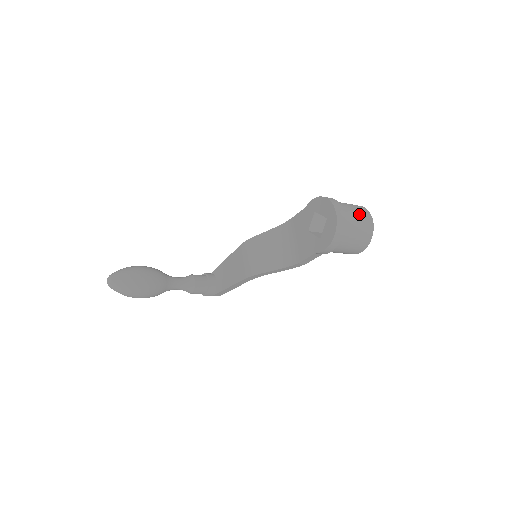
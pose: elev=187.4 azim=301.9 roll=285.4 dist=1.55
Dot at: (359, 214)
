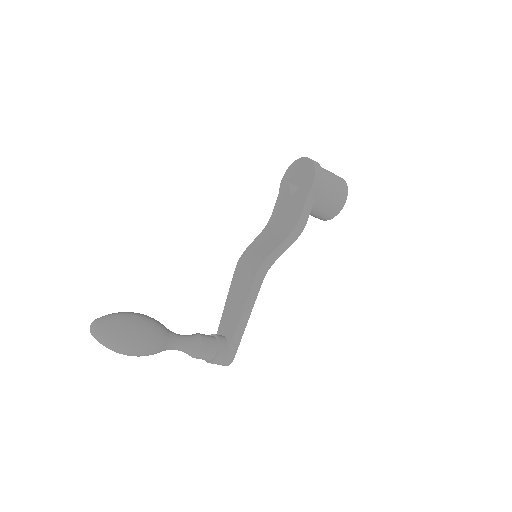
Dot at: occluded
